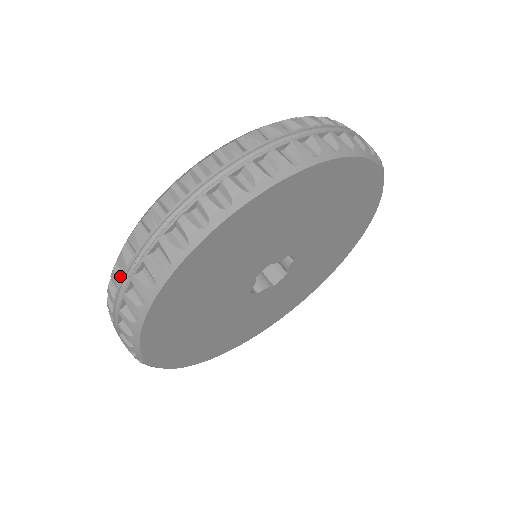
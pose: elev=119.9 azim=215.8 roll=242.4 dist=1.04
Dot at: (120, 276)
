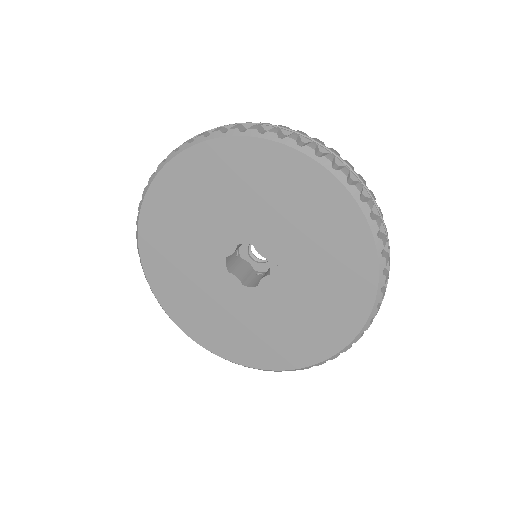
Dot at: occluded
